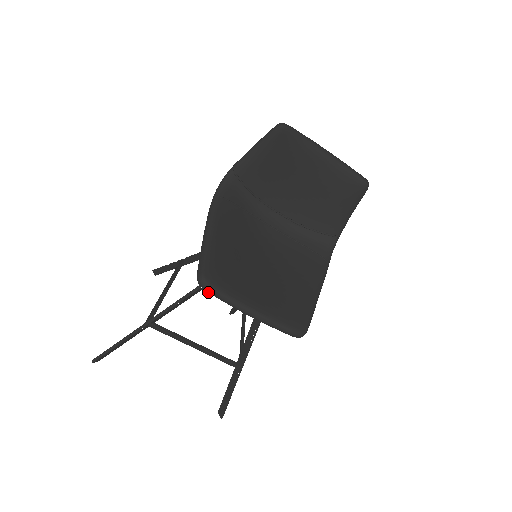
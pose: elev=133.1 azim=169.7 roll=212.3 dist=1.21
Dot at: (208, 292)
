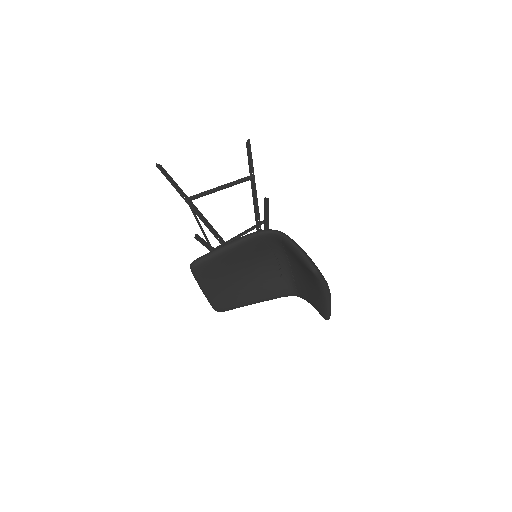
Dot at: (191, 270)
